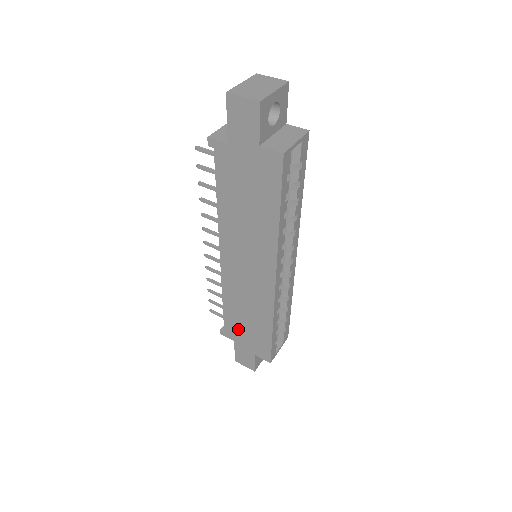
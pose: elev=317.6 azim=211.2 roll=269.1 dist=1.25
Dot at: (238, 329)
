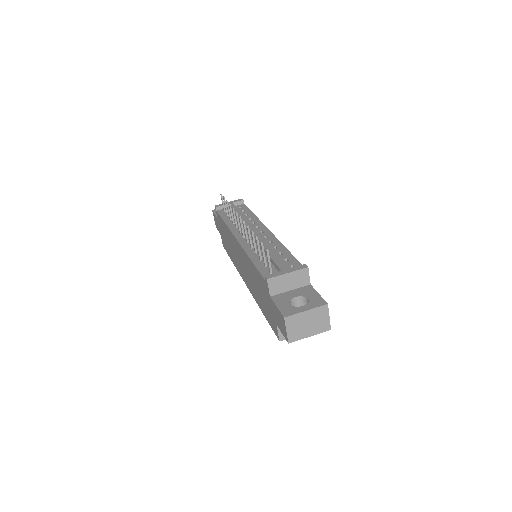
Dot at: (222, 227)
